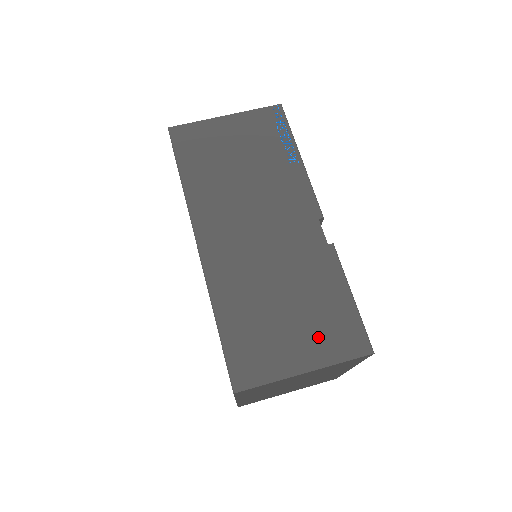
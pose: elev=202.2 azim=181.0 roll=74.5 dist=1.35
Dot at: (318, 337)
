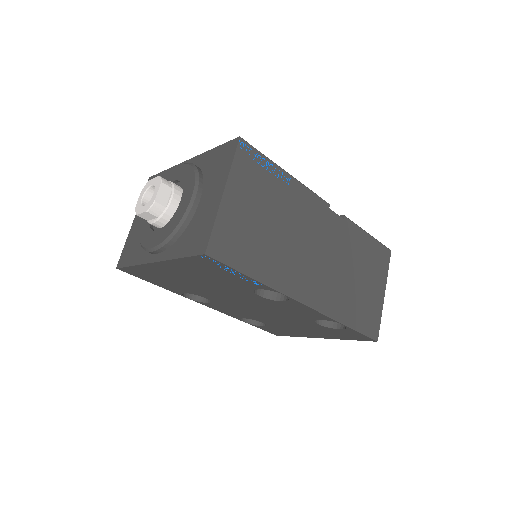
Dot at: (376, 273)
